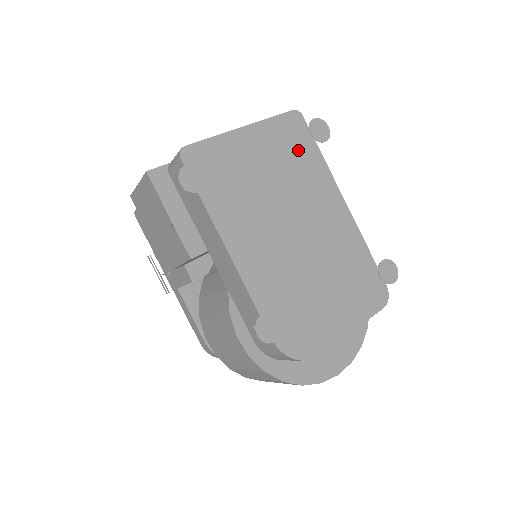
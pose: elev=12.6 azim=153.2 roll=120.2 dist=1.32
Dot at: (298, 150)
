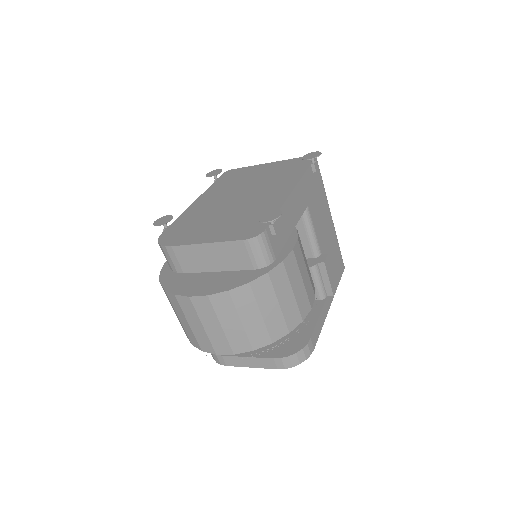
Dot at: (292, 169)
